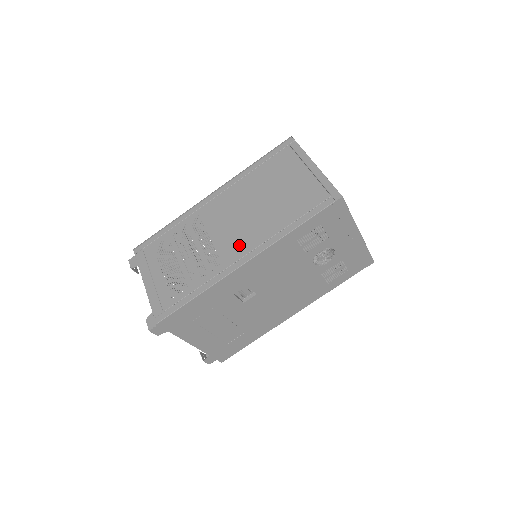
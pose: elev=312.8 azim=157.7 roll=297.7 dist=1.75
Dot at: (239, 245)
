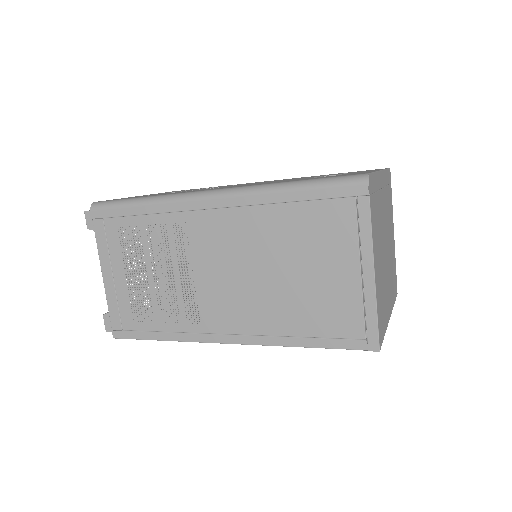
Dot at: (227, 315)
